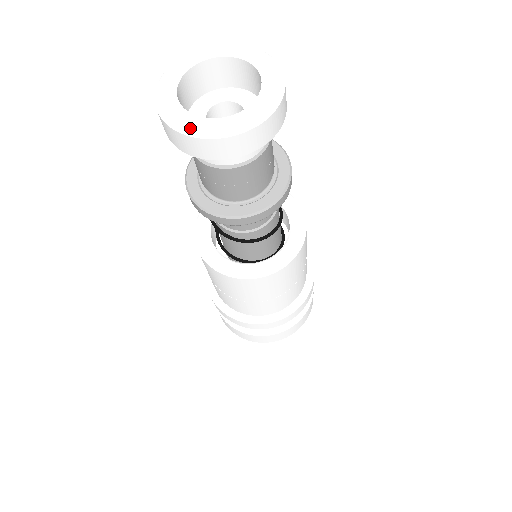
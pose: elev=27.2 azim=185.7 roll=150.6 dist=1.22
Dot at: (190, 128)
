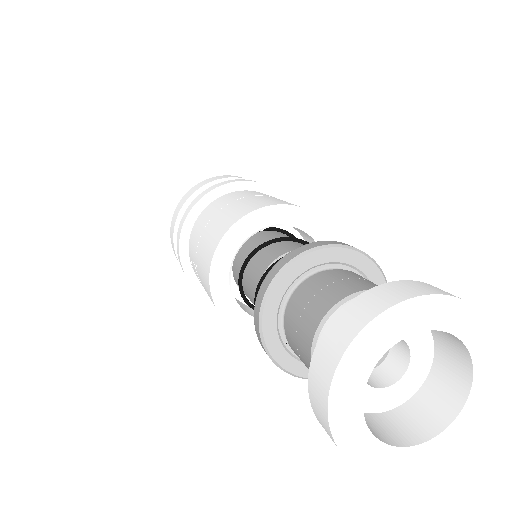
Dot at: (416, 465)
